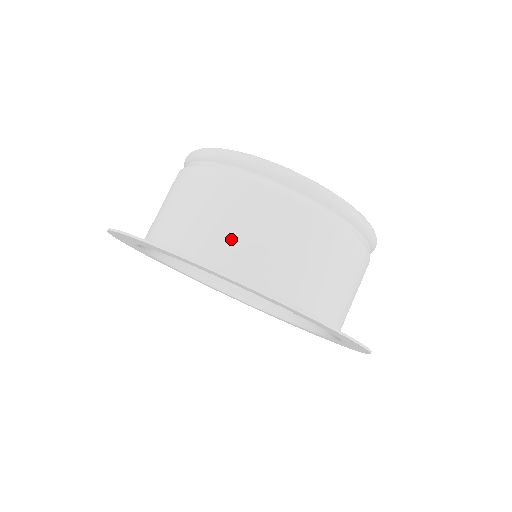
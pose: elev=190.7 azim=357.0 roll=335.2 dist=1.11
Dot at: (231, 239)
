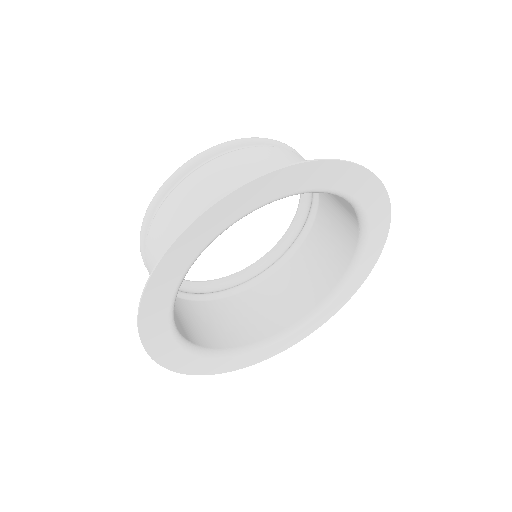
Dot at: occluded
